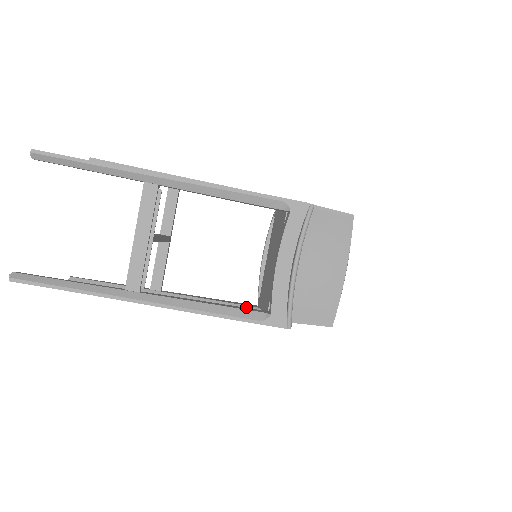
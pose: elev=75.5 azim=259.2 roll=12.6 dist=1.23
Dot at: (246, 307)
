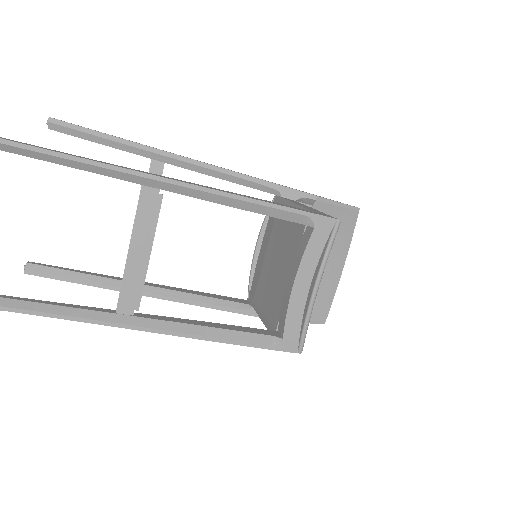
Dot at: (237, 304)
